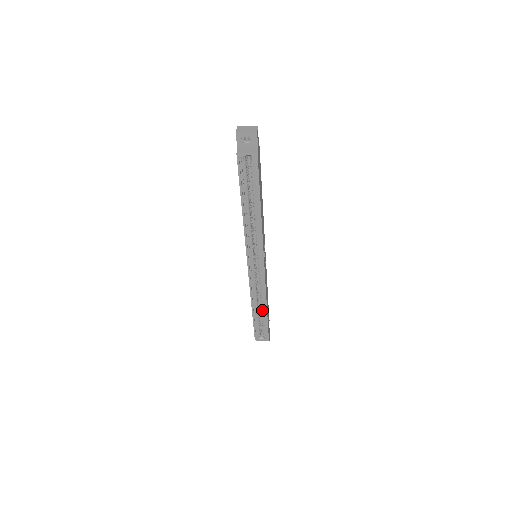
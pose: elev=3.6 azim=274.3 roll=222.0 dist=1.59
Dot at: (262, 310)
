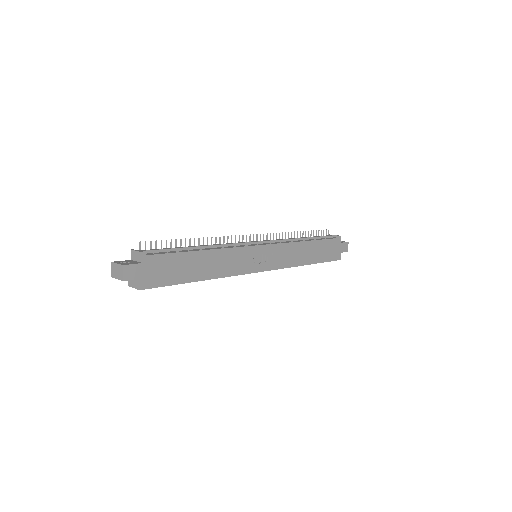
Dot at: occluded
